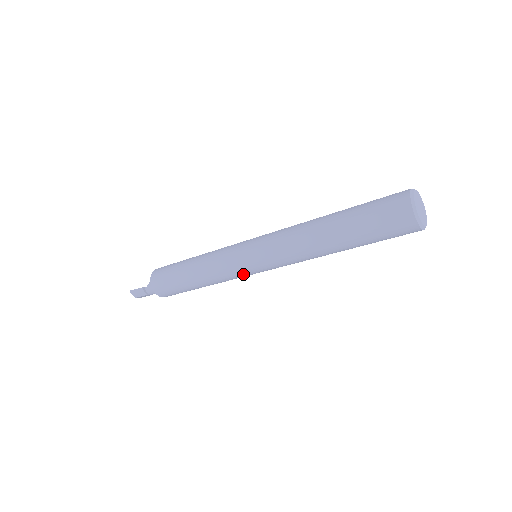
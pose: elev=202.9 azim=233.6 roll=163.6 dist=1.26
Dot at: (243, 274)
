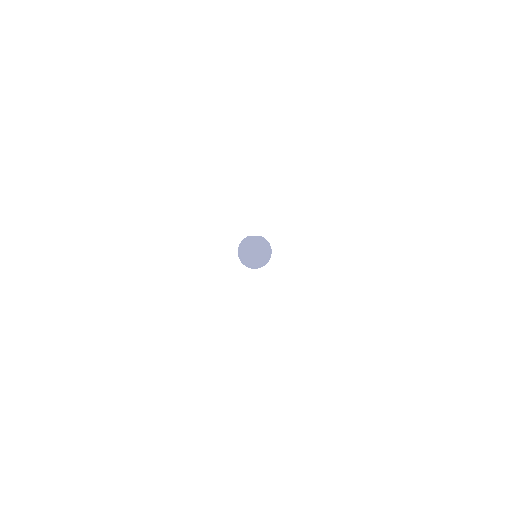
Dot at: occluded
